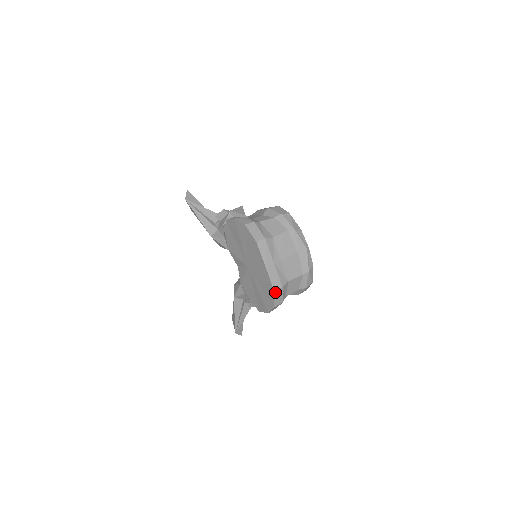
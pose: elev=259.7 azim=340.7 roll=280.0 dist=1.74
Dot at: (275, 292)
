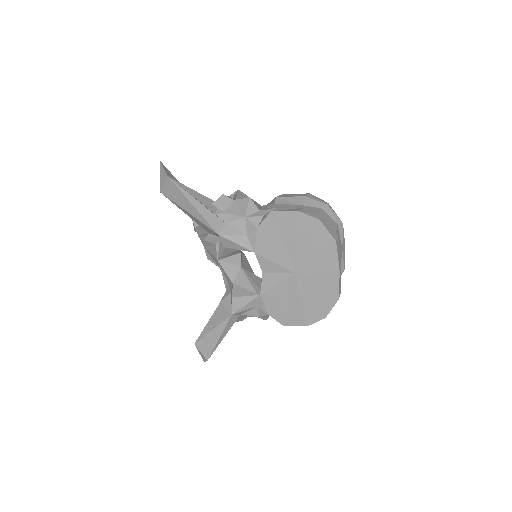
Dot at: (337, 300)
